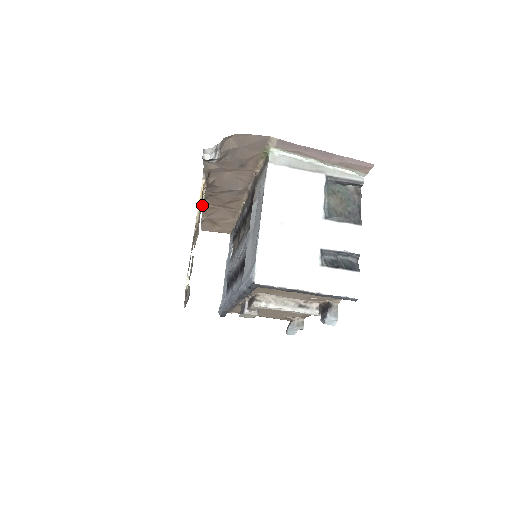
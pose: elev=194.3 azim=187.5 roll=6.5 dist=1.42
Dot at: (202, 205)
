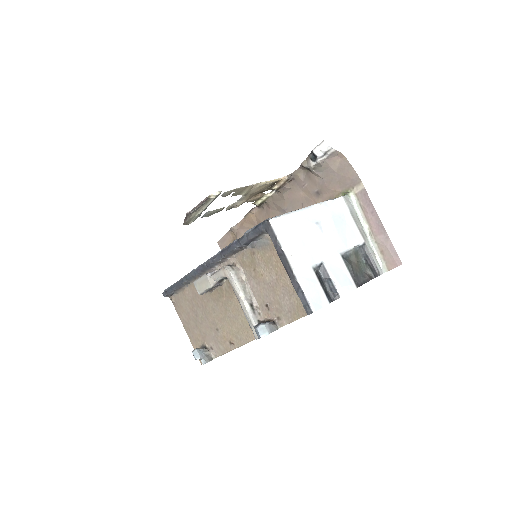
Dot at: (257, 202)
